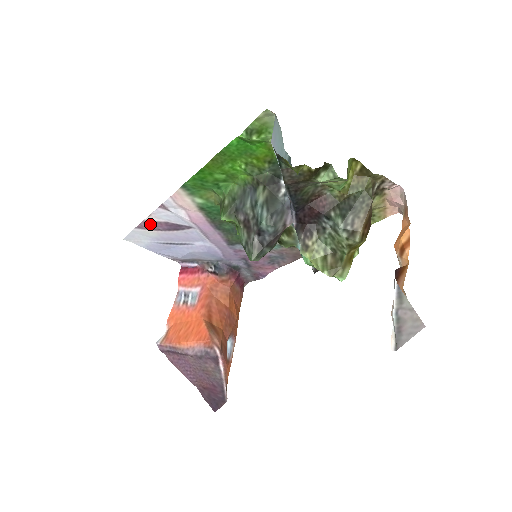
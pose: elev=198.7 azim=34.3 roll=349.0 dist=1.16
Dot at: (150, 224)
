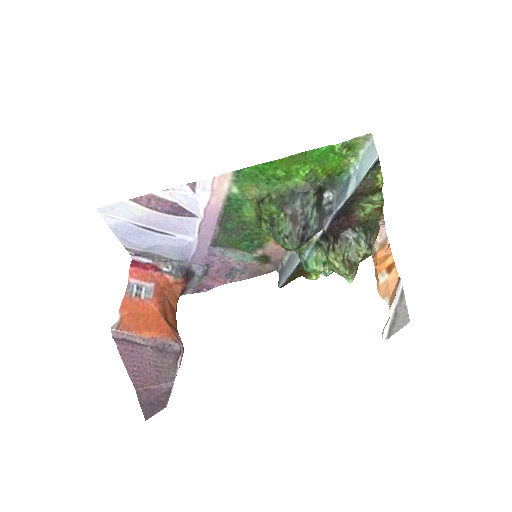
Dot at: (153, 200)
